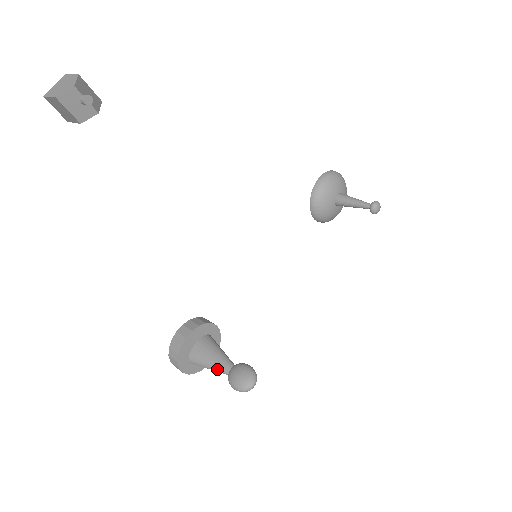
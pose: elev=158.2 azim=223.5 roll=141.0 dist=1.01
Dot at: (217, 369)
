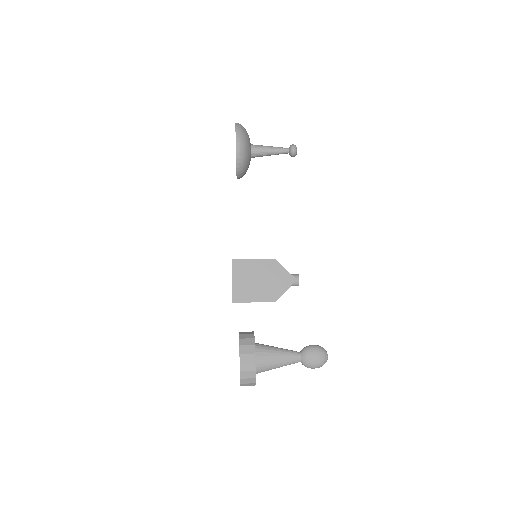
Dot at: (288, 364)
